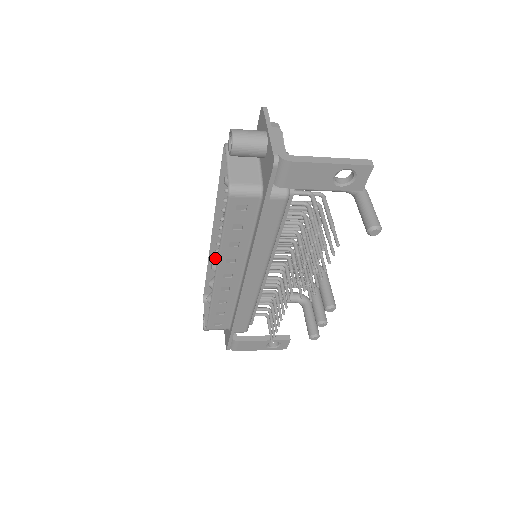
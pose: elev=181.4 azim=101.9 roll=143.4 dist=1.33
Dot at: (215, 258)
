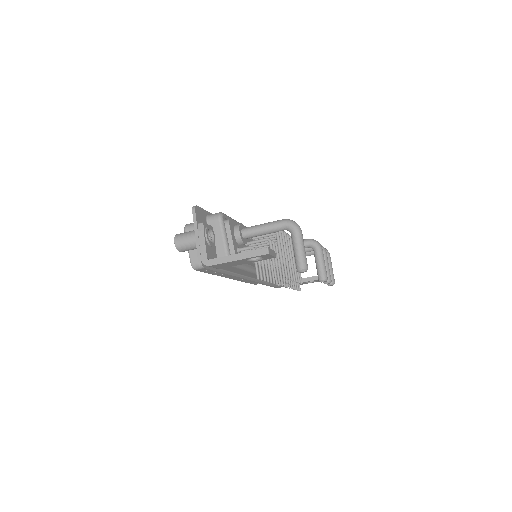
Dot at: occluded
